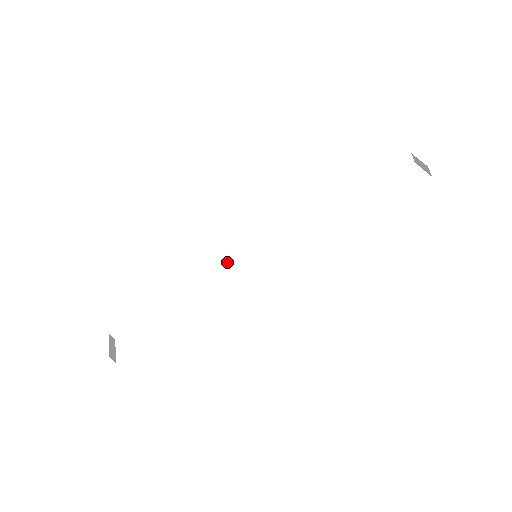
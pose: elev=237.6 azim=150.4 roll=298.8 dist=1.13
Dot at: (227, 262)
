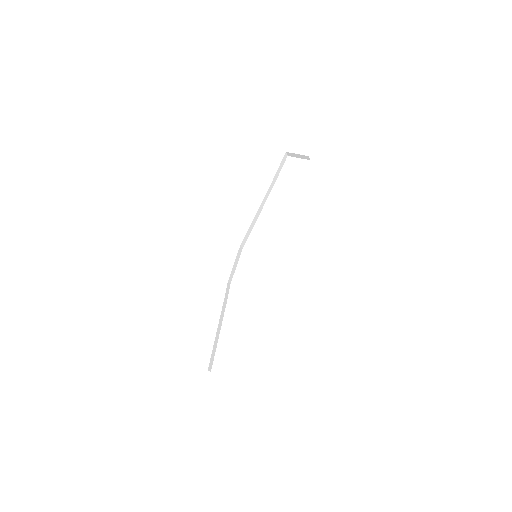
Dot at: (233, 273)
